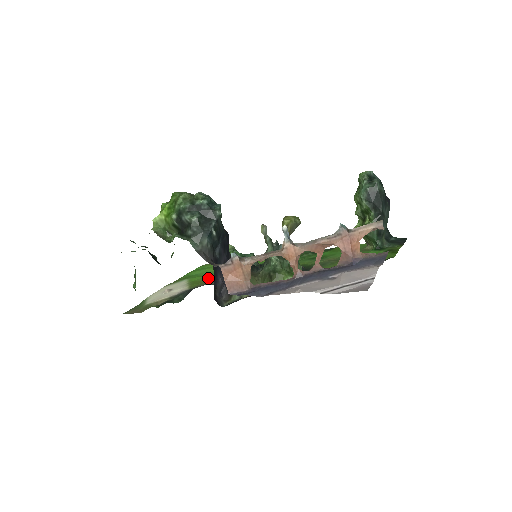
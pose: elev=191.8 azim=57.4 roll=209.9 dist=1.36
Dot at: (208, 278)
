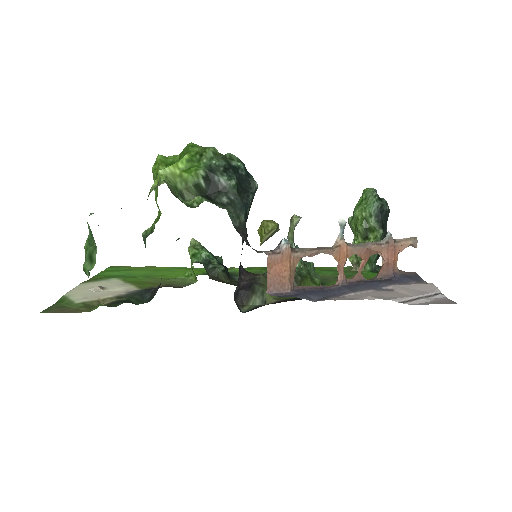
Dot at: (154, 280)
